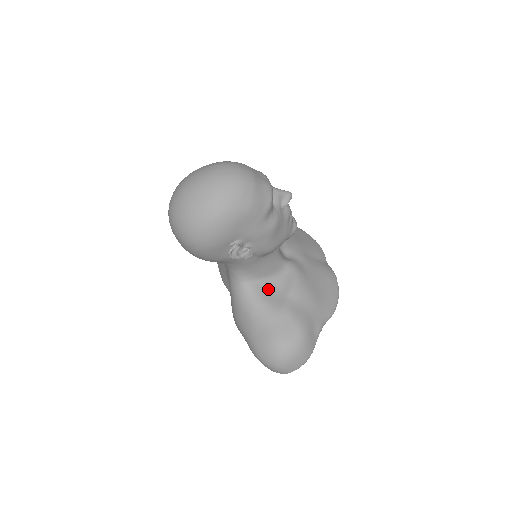
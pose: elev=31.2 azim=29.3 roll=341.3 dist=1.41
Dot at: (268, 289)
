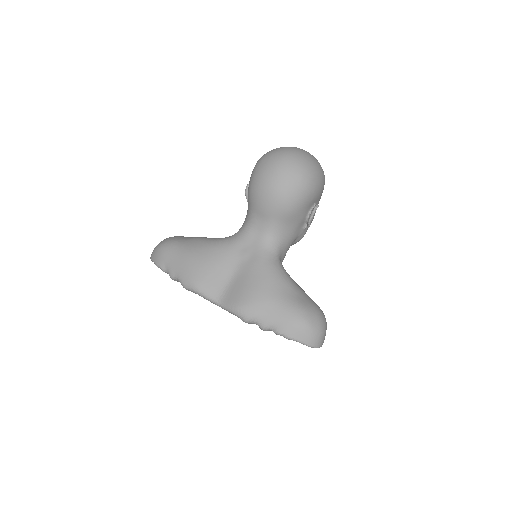
Dot at: occluded
